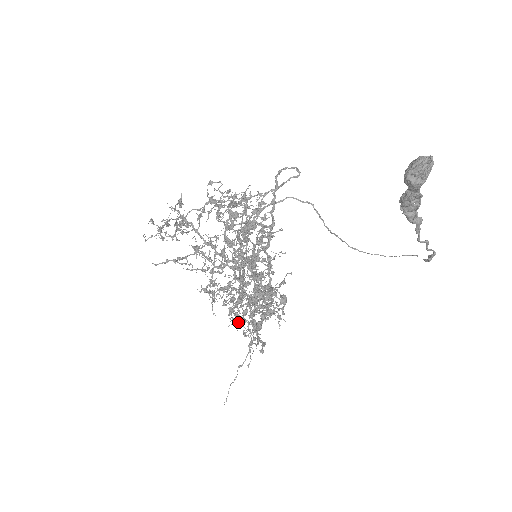
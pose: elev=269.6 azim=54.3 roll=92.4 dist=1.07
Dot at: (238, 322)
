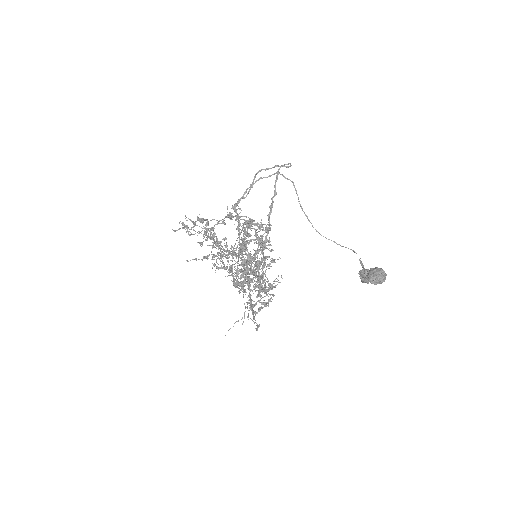
Dot at: occluded
